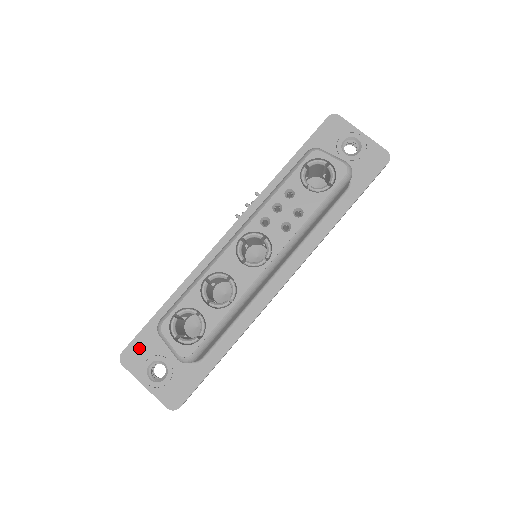
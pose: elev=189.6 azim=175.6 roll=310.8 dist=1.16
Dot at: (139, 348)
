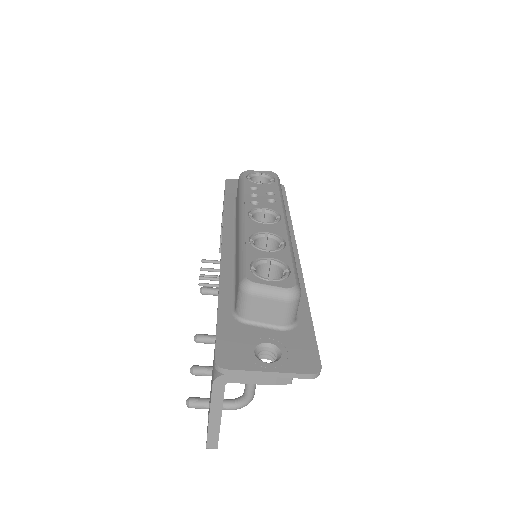
Dot at: (229, 346)
